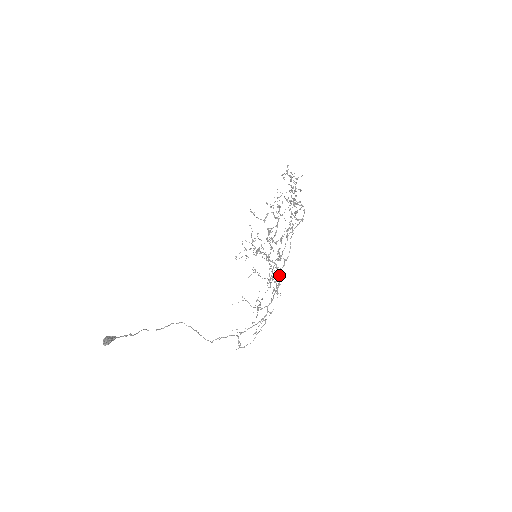
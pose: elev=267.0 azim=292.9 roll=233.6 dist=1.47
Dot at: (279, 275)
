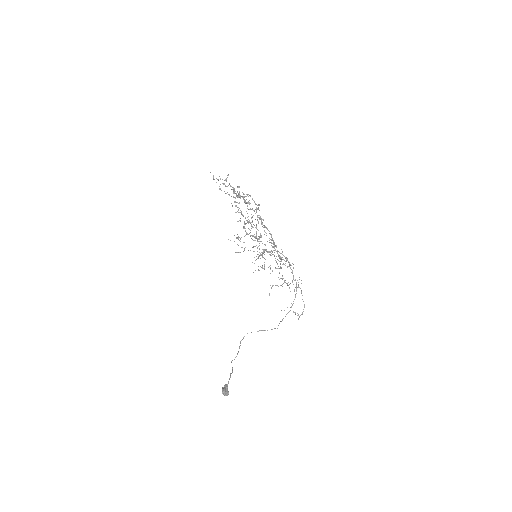
Dot at: (282, 254)
